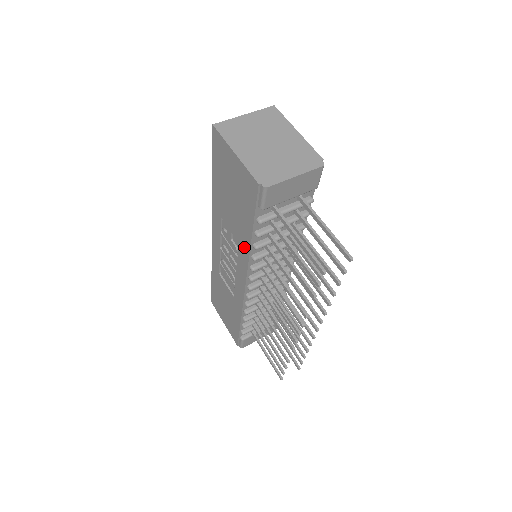
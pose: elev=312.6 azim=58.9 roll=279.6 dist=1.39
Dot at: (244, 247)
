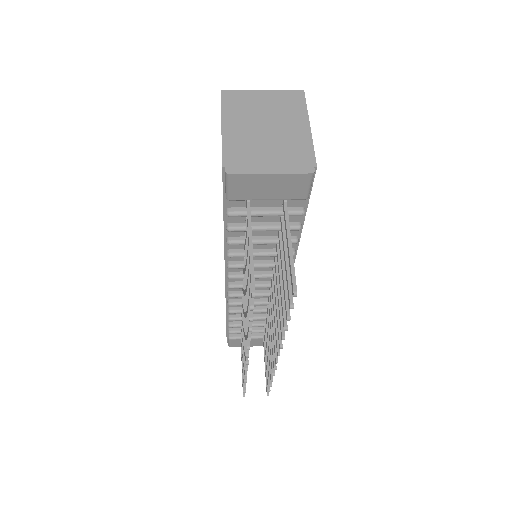
Dot at: occluded
